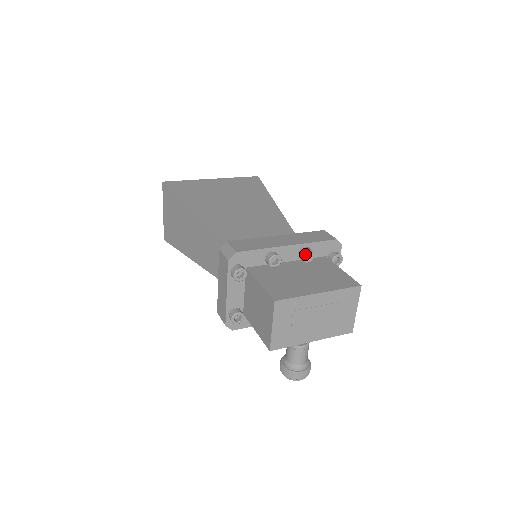
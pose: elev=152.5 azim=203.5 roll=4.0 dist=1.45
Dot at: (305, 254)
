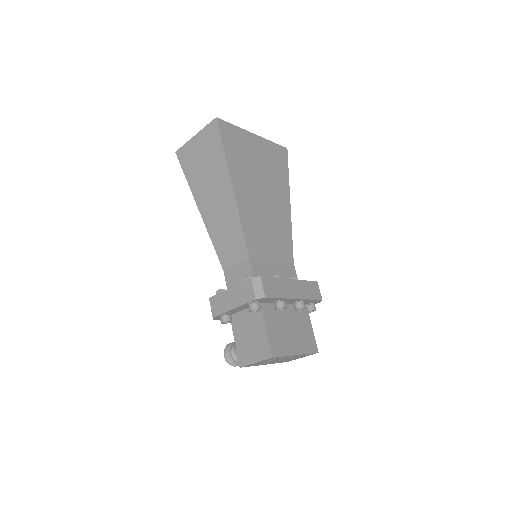
Dot at: occluded
